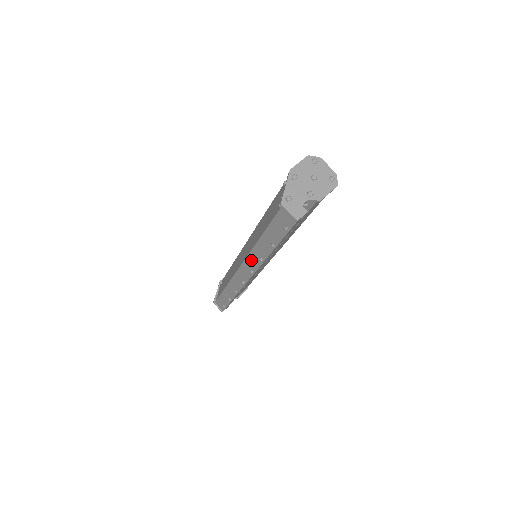
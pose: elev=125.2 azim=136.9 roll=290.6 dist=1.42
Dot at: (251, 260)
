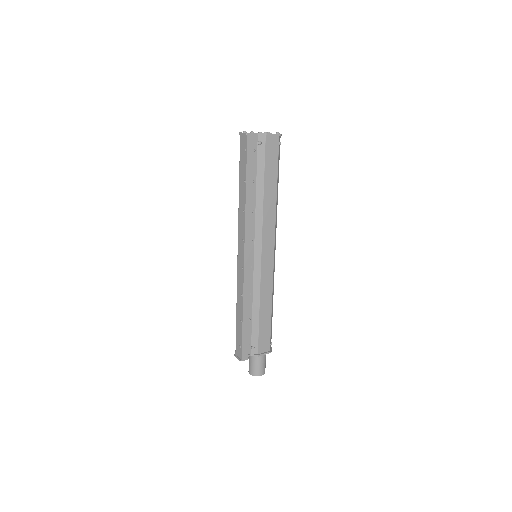
Dot at: (240, 225)
